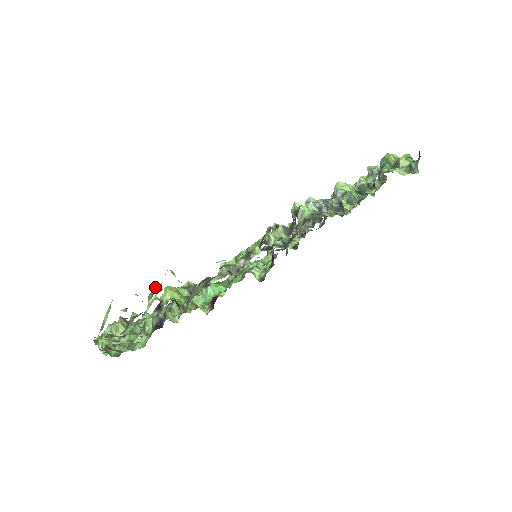
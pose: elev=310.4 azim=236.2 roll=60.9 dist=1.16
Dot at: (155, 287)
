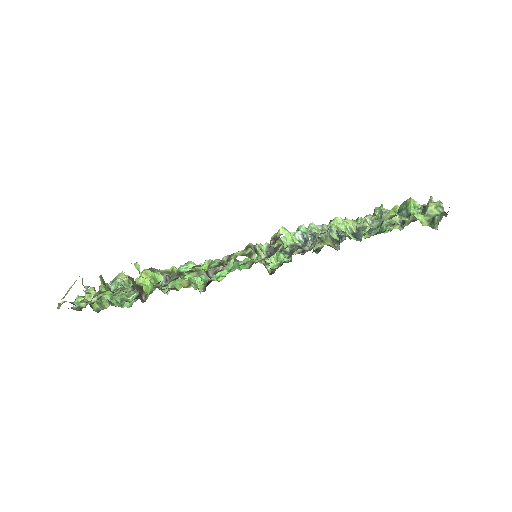
Dot at: (118, 274)
